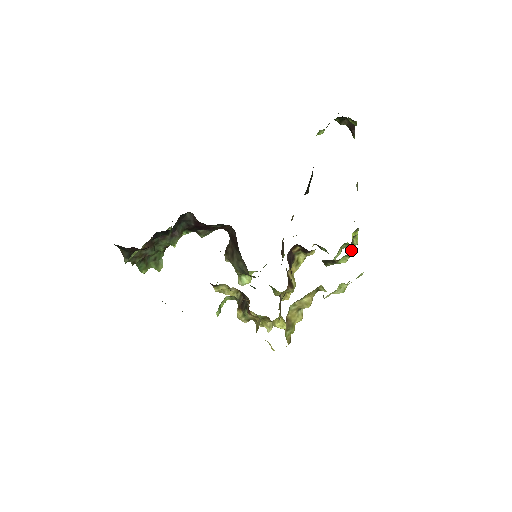
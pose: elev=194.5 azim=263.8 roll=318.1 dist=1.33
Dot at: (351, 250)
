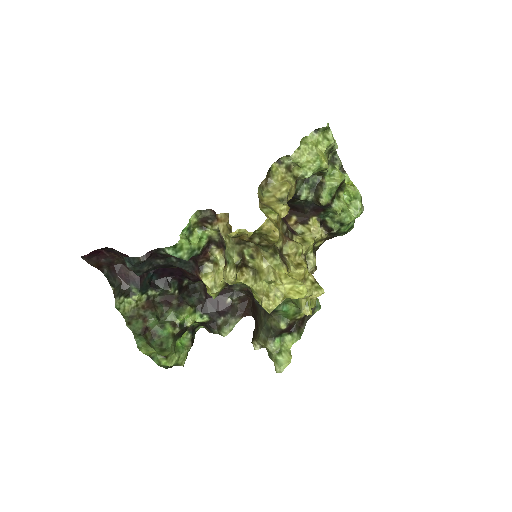
Dot at: (332, 166)
